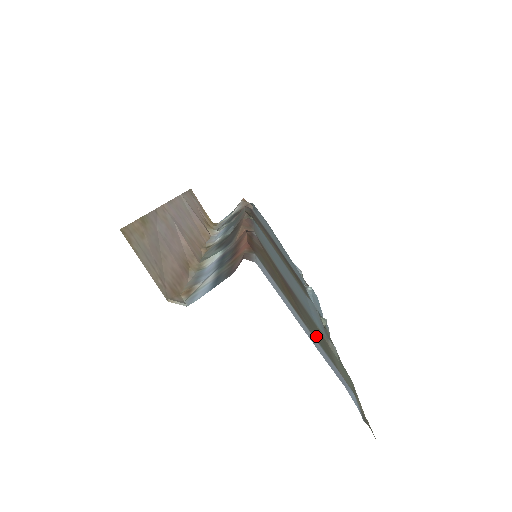
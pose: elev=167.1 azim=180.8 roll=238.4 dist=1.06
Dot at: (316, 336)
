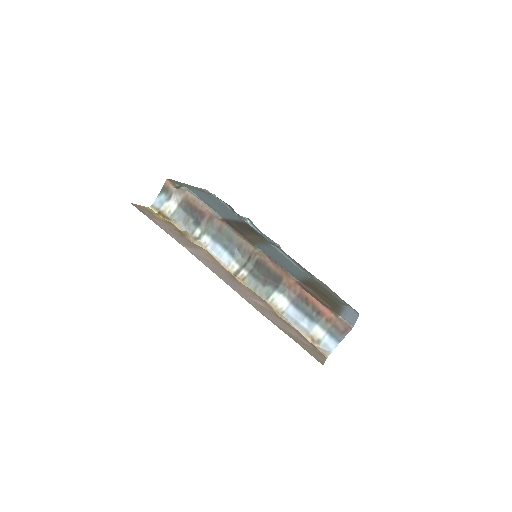
Dot at: (335, 300)
